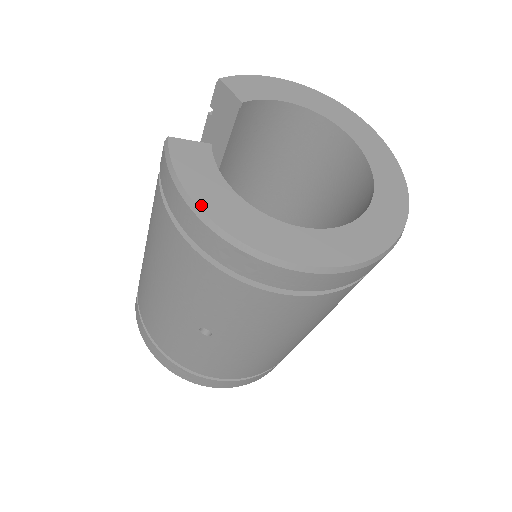
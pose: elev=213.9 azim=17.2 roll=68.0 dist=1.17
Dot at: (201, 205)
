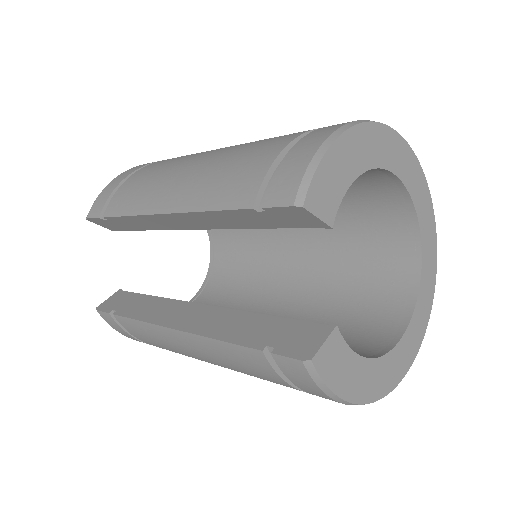
Dot at: (357, 400)
